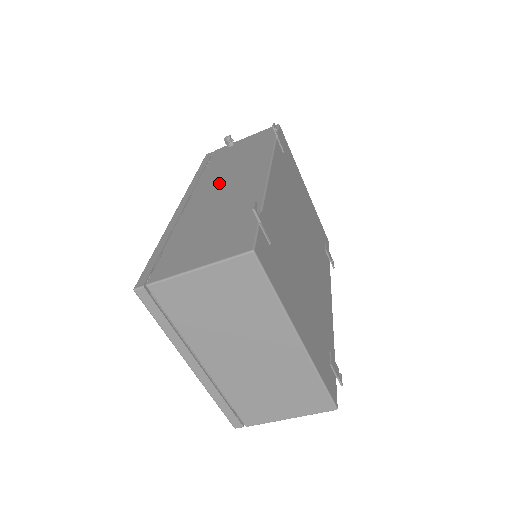
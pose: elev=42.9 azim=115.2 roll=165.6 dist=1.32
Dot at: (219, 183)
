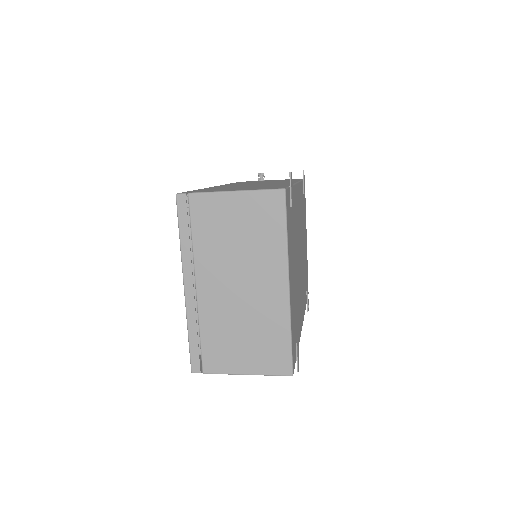
Dot at: occluded
